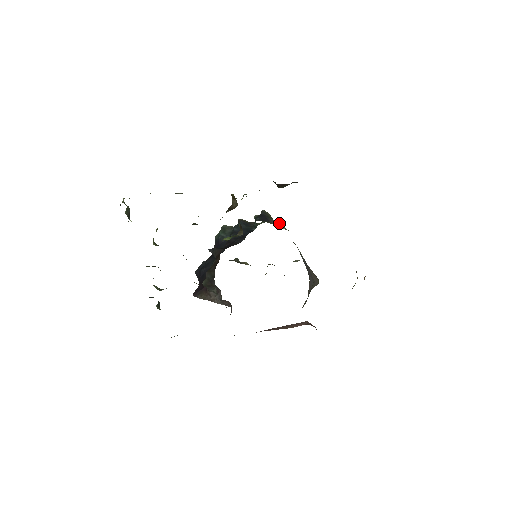
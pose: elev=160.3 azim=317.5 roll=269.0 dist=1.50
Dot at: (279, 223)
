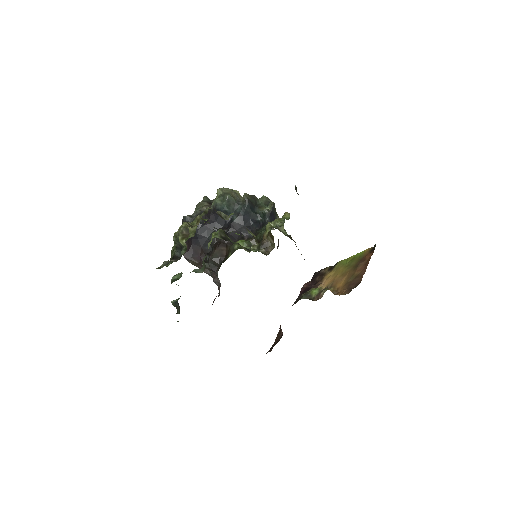
Dot at: occluded
